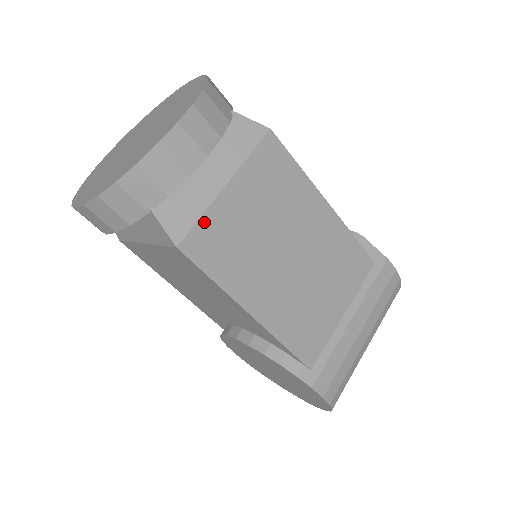
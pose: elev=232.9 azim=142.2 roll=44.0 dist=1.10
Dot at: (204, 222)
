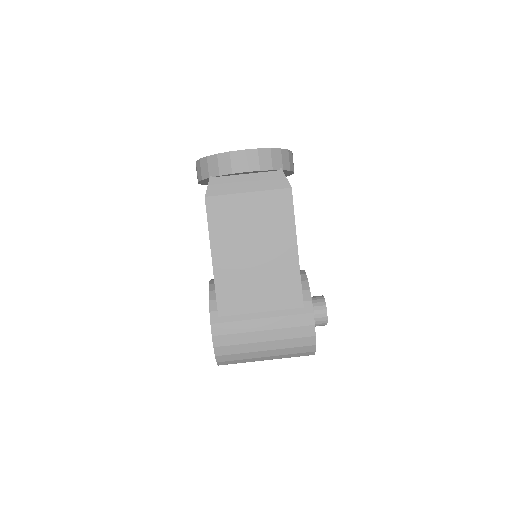
Dot at: (225, 198)
